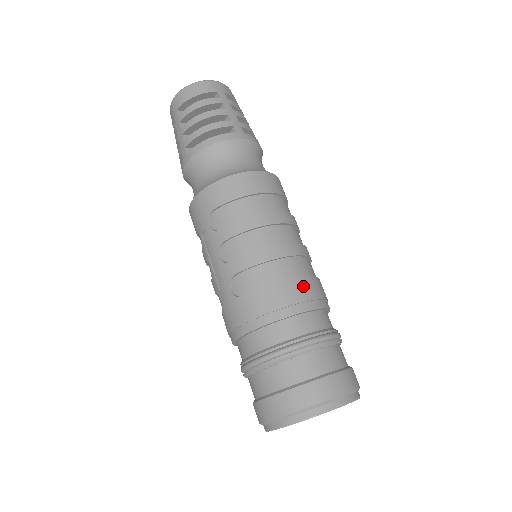
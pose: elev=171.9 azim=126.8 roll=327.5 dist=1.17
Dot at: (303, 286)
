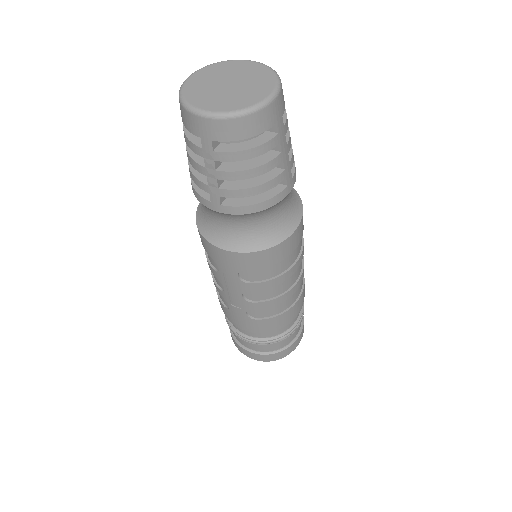
Dot at: (300, 302)
